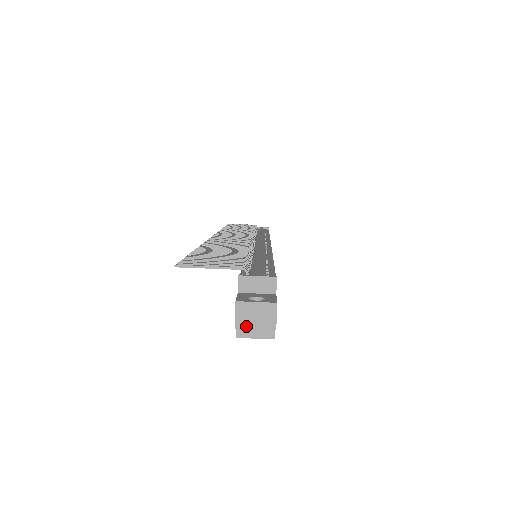
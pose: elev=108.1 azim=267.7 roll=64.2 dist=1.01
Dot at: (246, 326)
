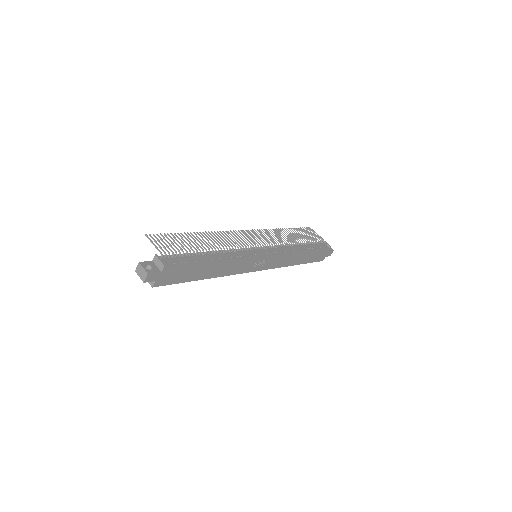
Dot at: (138, 273)
